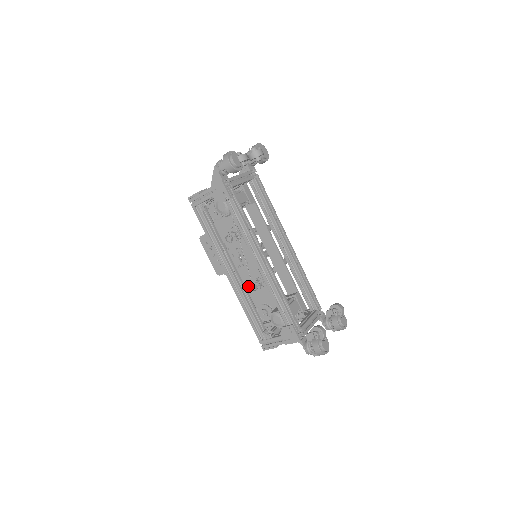
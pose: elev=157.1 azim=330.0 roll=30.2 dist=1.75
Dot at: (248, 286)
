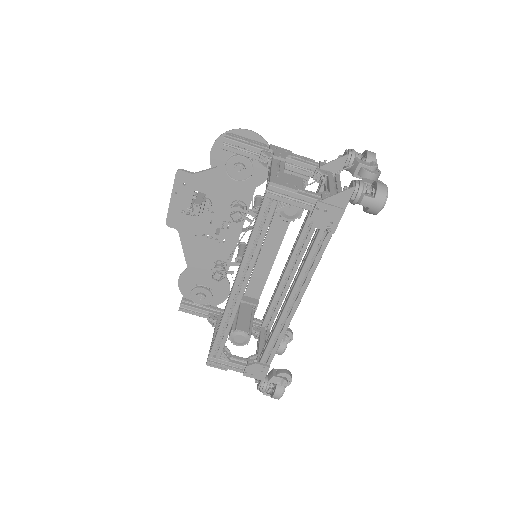
Dot at: (201, 260)
